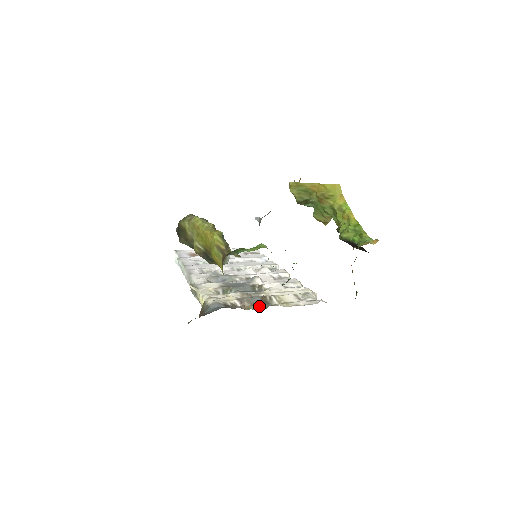
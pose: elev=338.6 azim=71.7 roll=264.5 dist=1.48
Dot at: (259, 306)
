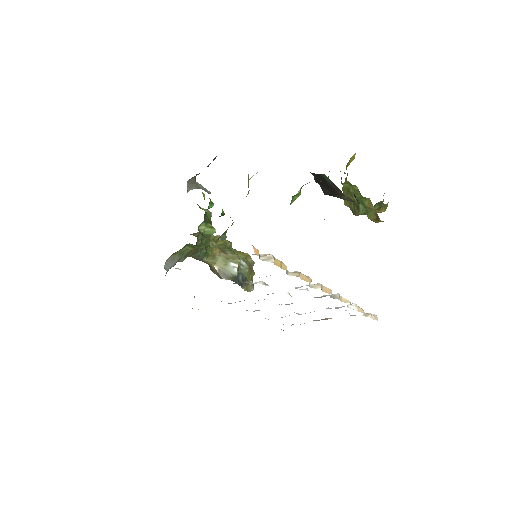
Dot at: occluded
